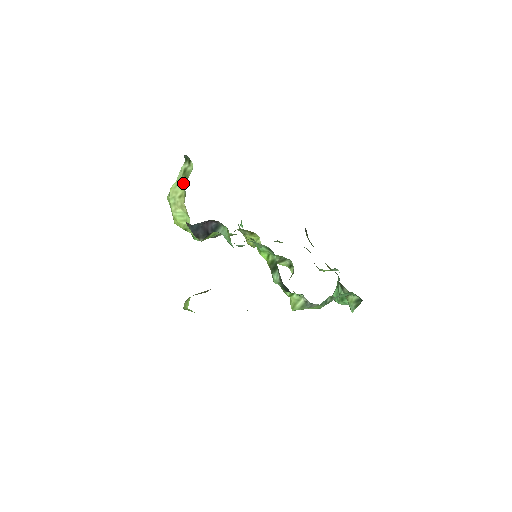
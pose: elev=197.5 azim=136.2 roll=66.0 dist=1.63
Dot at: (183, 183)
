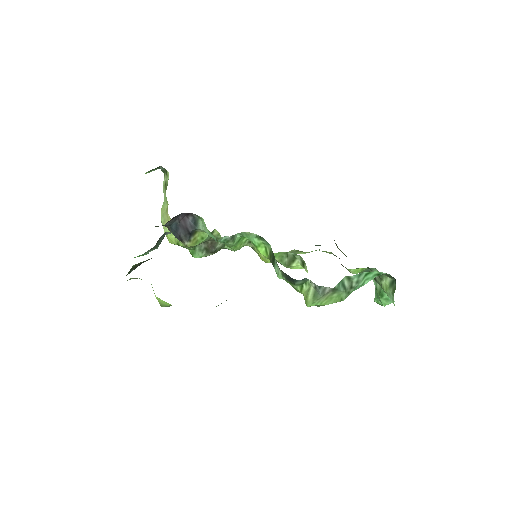
Dot at: occluded
